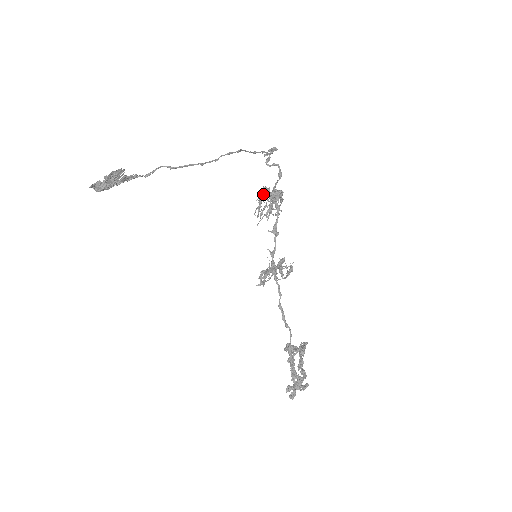
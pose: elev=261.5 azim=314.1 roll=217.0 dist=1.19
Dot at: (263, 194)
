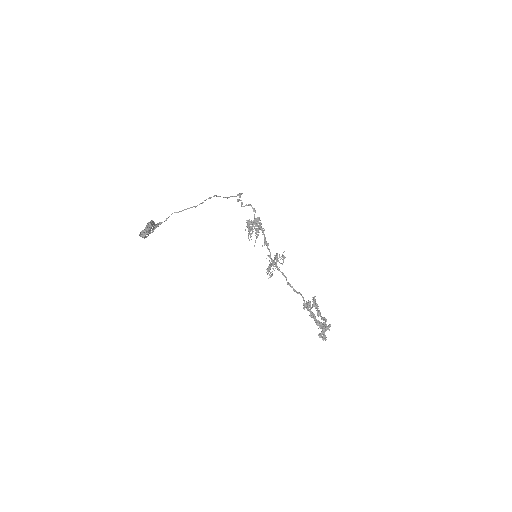
Dot at: (248, 224)
